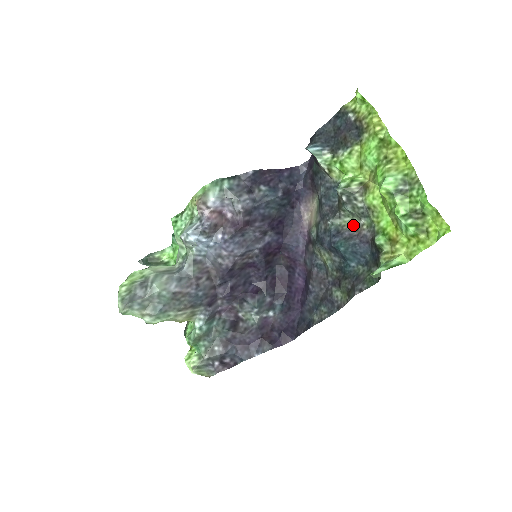
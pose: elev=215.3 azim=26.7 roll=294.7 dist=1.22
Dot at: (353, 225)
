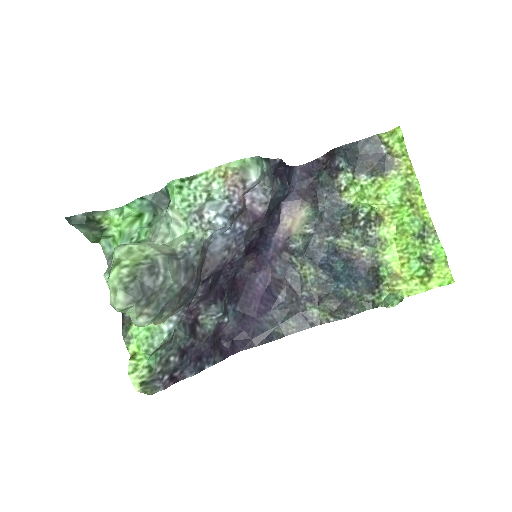
Dot at: (349, 248)
